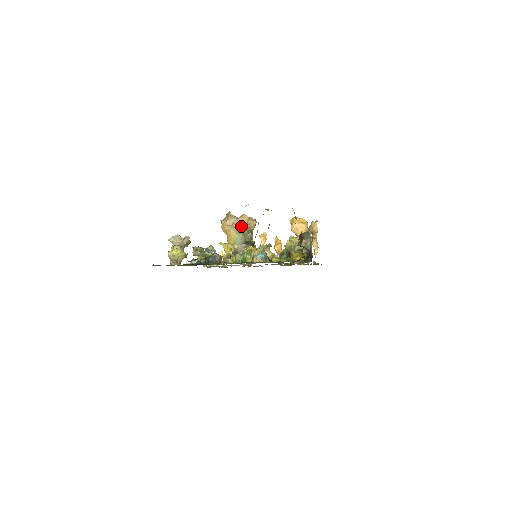
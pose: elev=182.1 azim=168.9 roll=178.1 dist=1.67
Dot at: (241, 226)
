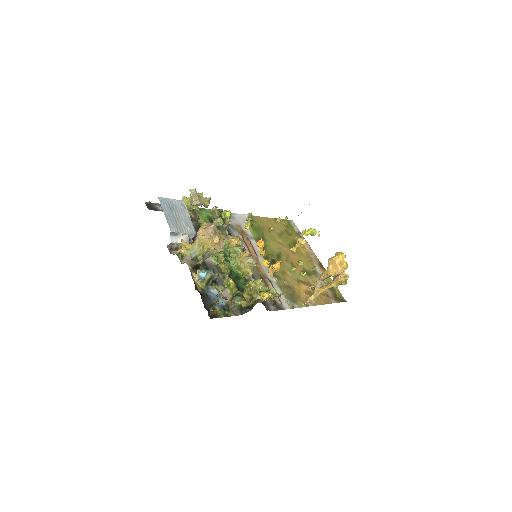
Dot at: (209, 242)
